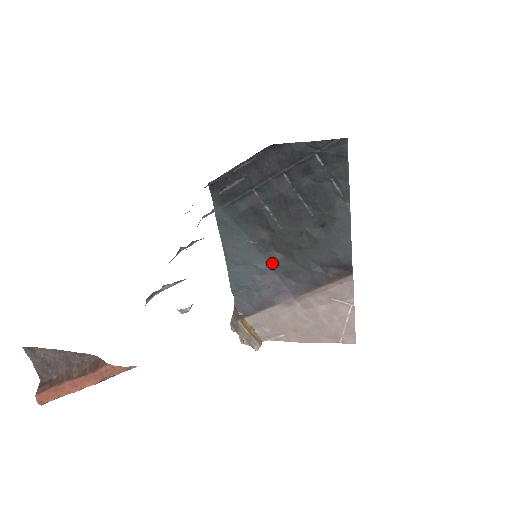
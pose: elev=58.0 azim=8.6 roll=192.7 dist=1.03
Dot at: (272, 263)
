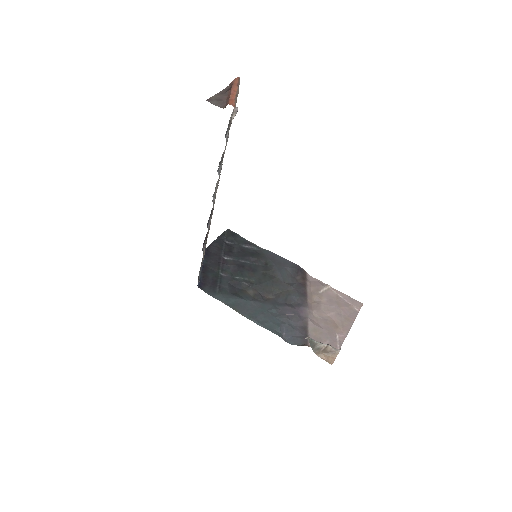
Dot at: (274, 303)
